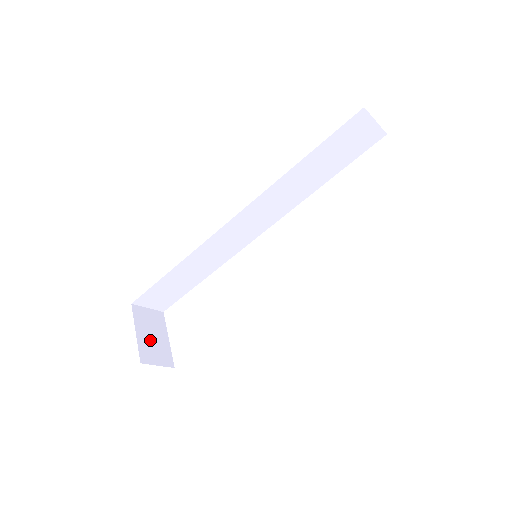
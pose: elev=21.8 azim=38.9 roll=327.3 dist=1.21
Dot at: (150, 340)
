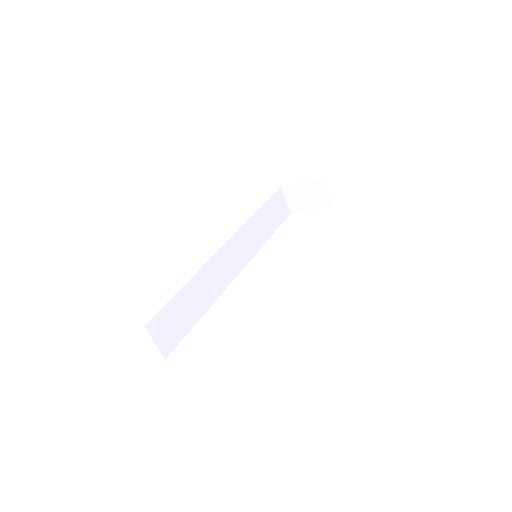
Dot at: occluded
